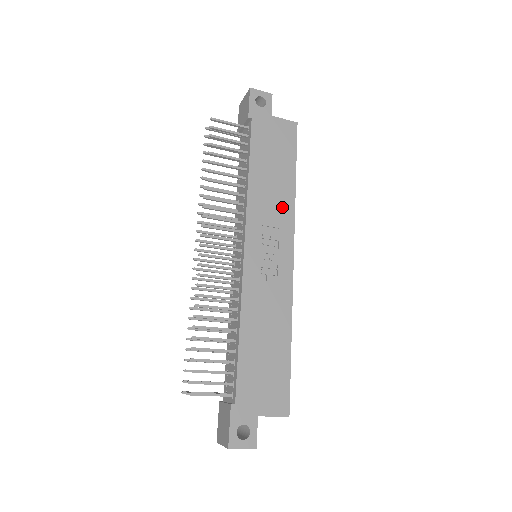
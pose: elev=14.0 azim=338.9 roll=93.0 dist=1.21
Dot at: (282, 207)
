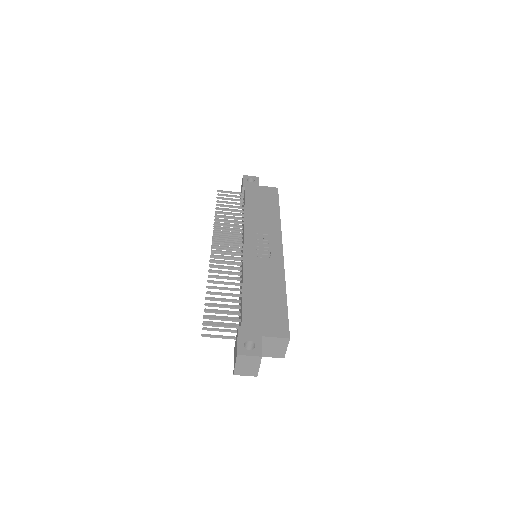
Dot at: (271, 225)
